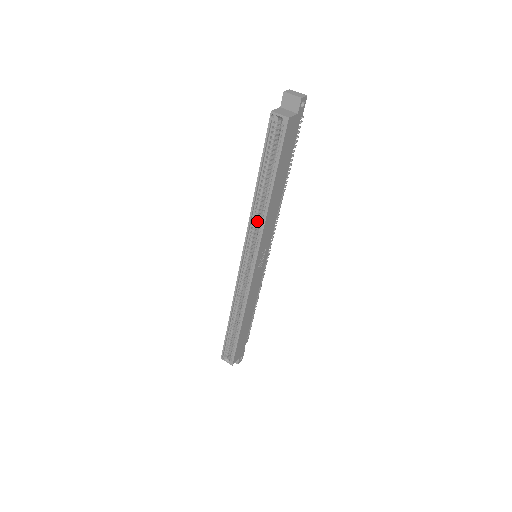
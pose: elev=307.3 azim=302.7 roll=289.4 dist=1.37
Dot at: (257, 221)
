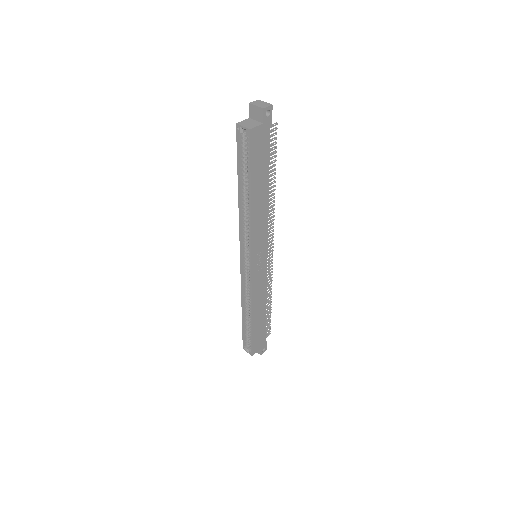
Dot at: (247, 224)
